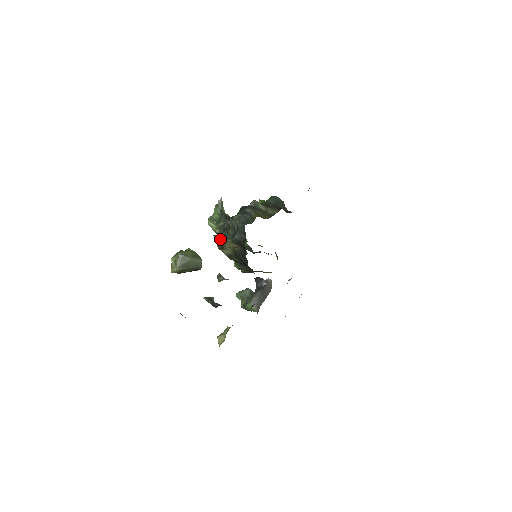
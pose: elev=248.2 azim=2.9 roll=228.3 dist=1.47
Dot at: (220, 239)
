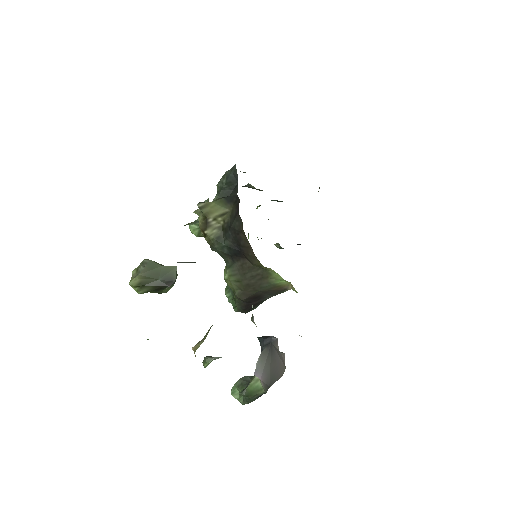
Dot at: occluded
